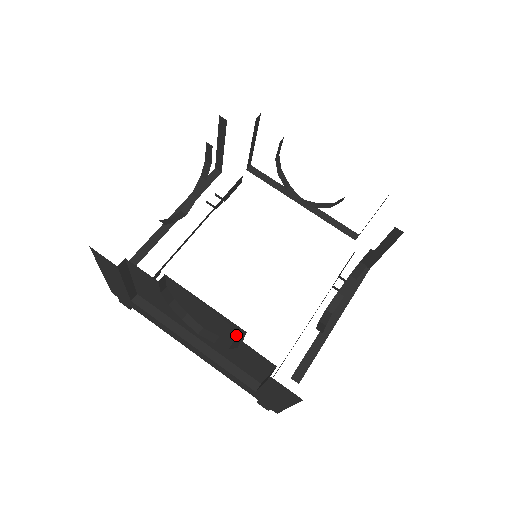
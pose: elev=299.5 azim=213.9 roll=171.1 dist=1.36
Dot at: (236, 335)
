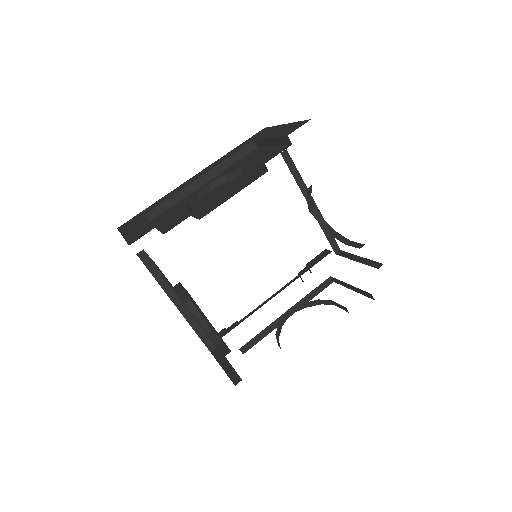
Dot at: occluded
